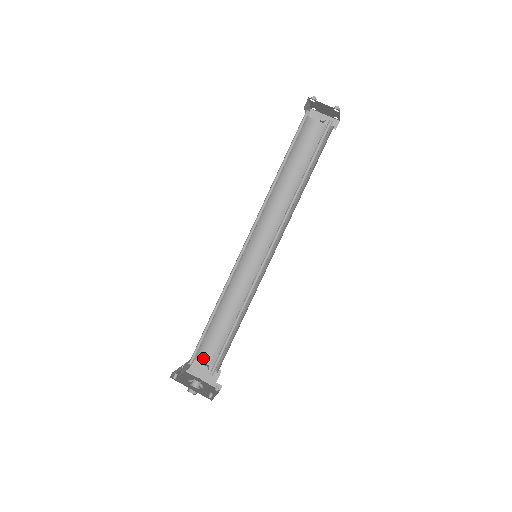
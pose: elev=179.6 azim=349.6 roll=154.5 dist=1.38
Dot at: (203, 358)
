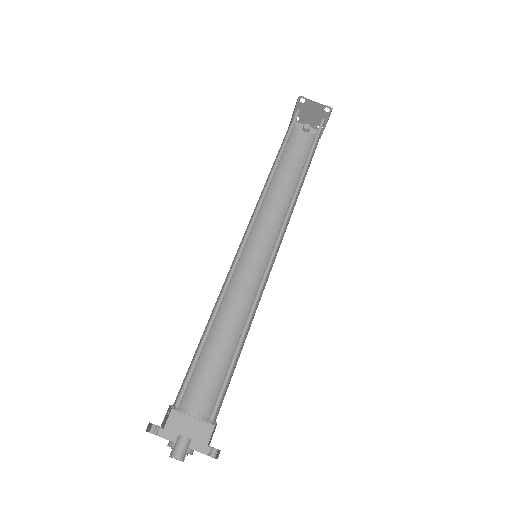
Dot at: (186, 408)
